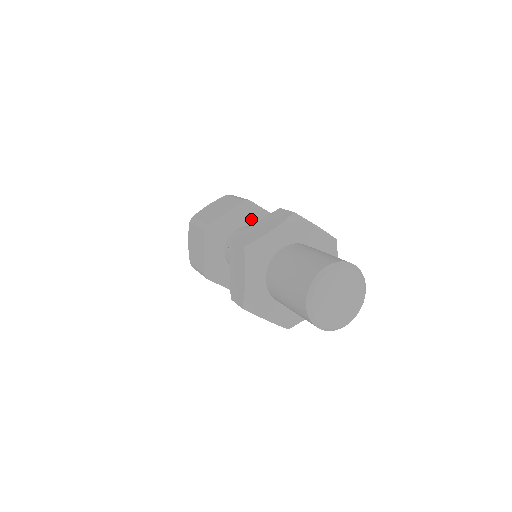
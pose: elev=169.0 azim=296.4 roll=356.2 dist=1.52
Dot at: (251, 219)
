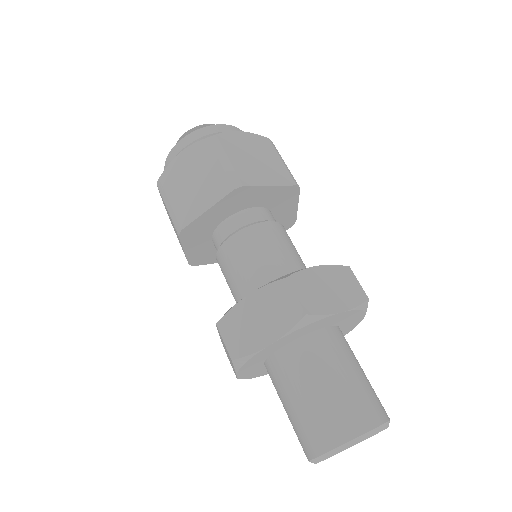
Dot at: (247, 202)
